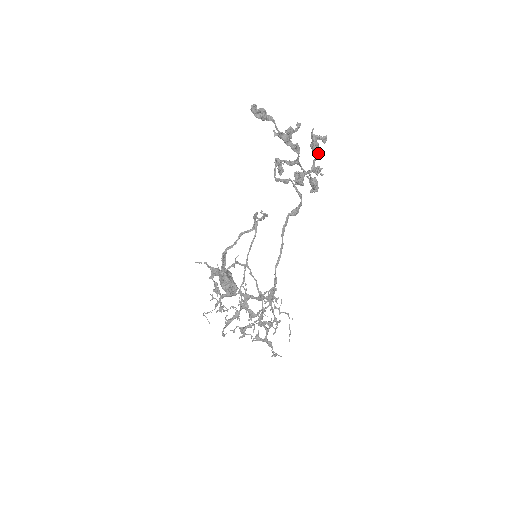
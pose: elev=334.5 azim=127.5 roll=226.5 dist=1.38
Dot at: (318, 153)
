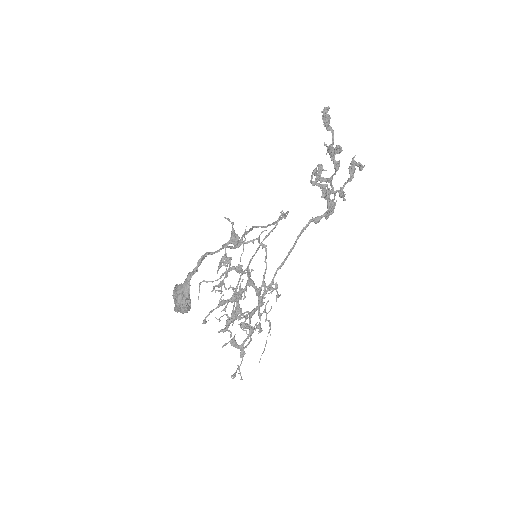
Dot at: (353, 176)
